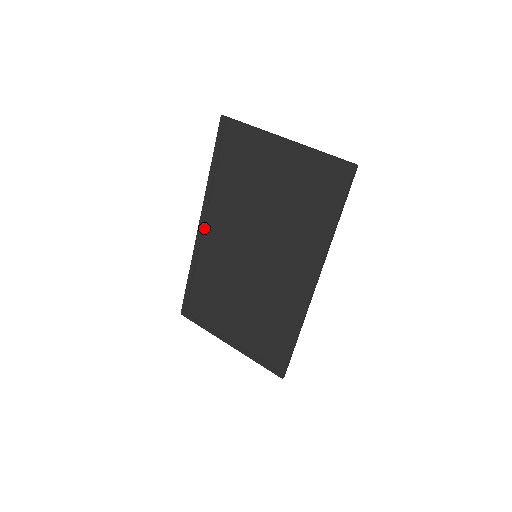
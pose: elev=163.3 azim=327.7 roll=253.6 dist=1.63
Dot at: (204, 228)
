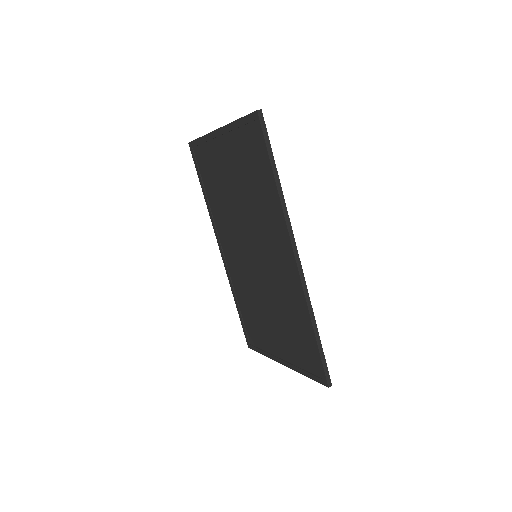
Dot at: (223, 251)
